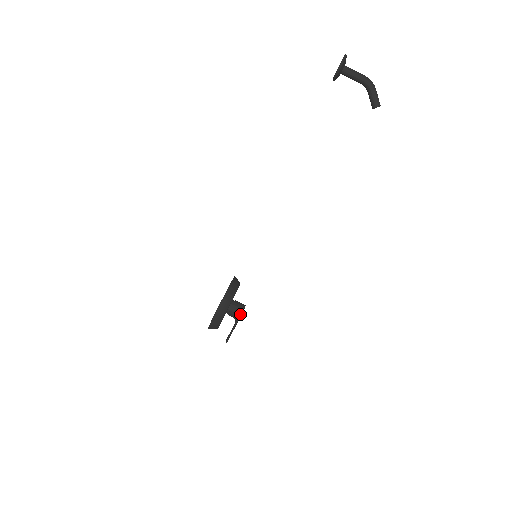
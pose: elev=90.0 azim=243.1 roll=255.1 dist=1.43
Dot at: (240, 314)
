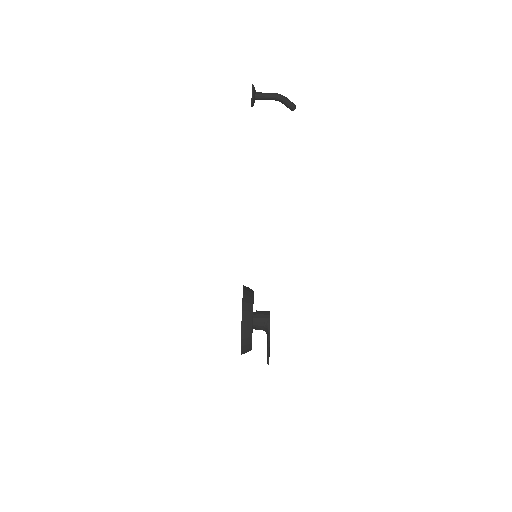
Dot at: (268, 317)
